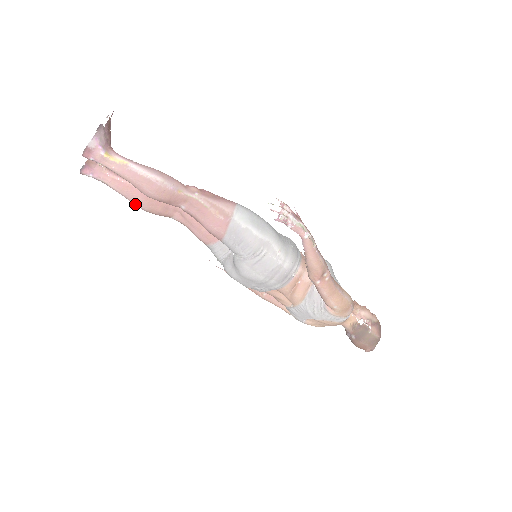
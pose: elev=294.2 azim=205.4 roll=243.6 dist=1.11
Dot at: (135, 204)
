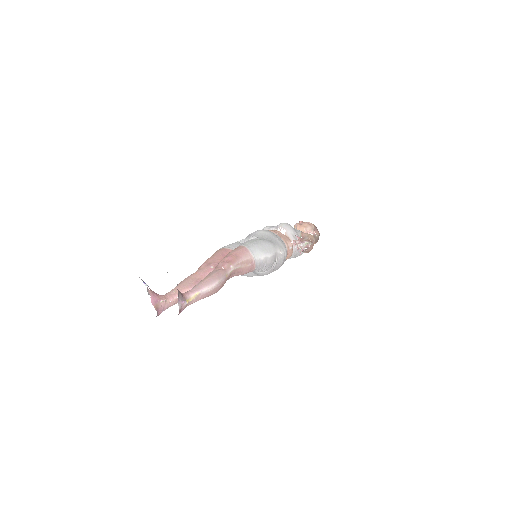
Dot at: occluded
